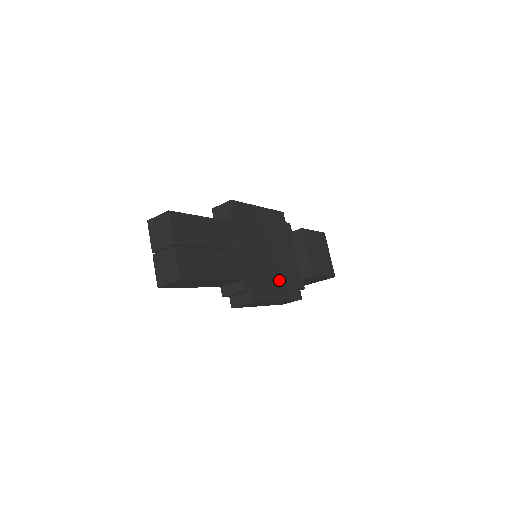
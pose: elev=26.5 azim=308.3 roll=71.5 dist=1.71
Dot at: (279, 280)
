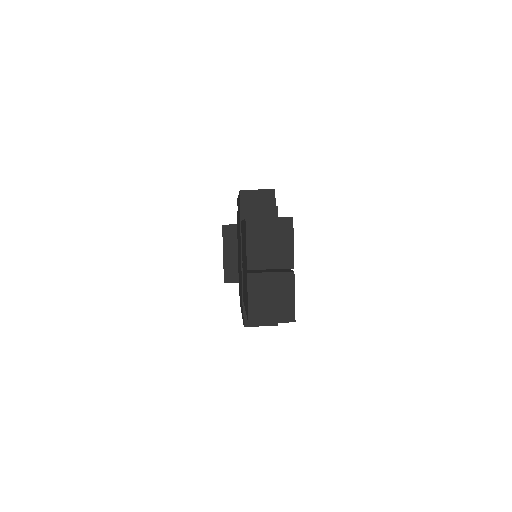
Dot at: occluded
